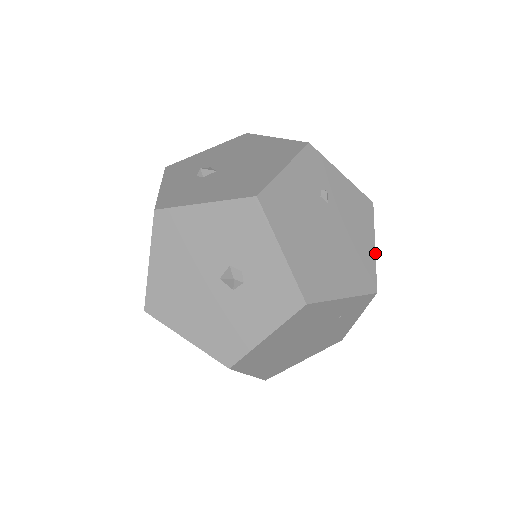
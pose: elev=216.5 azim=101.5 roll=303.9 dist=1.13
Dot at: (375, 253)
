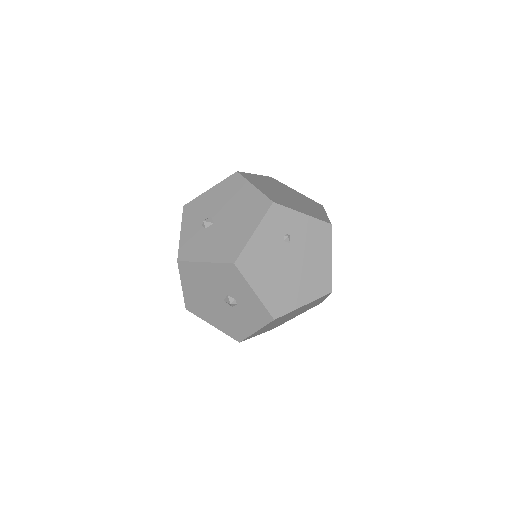
Dot at: (331, 264)
